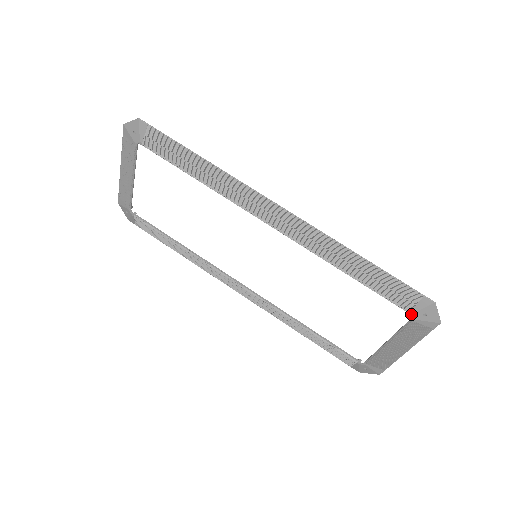
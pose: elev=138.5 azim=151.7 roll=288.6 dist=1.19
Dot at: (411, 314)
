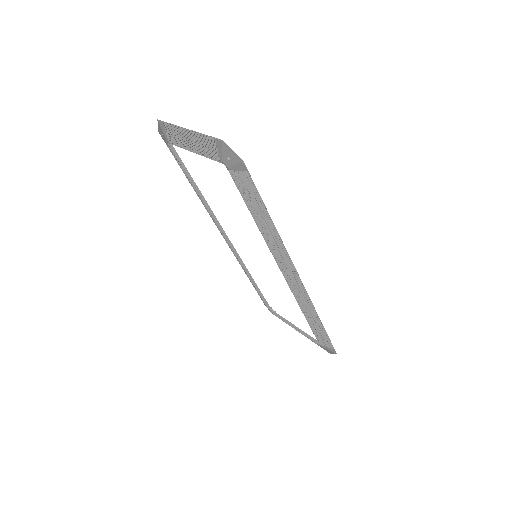
Dot at: (320, 345)
